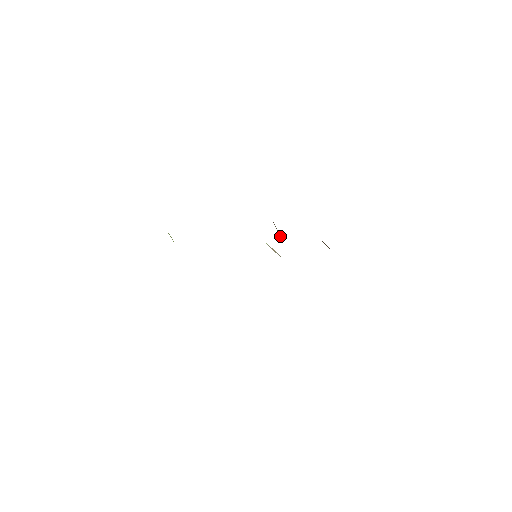
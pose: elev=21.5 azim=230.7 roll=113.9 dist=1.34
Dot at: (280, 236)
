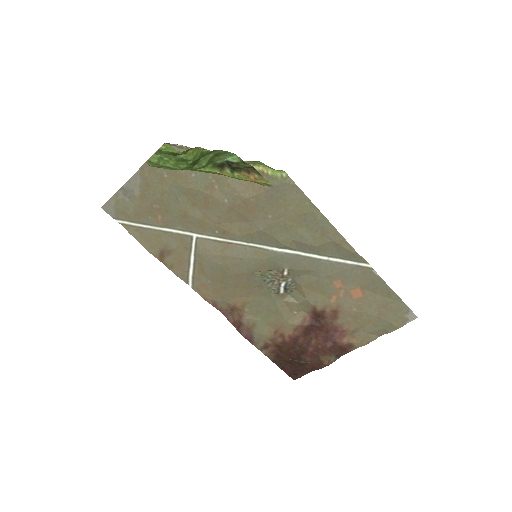
Dot at: (259, 298)
